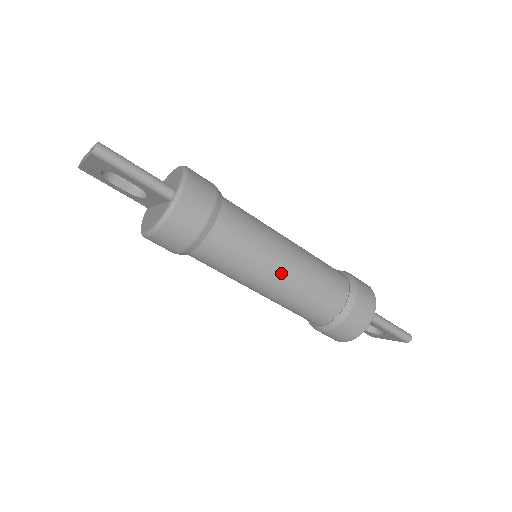
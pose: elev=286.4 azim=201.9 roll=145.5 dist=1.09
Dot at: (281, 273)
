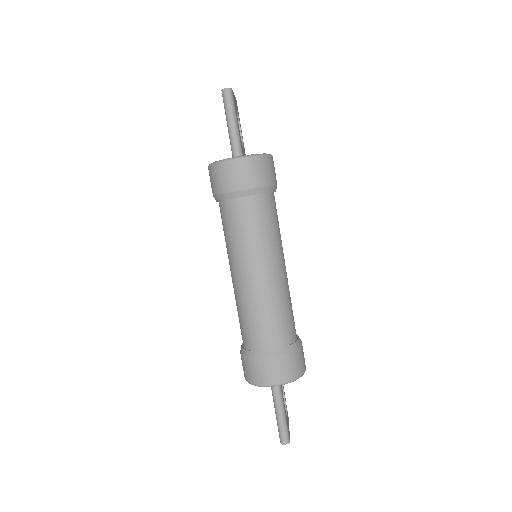
Dot at: (247, 275)
